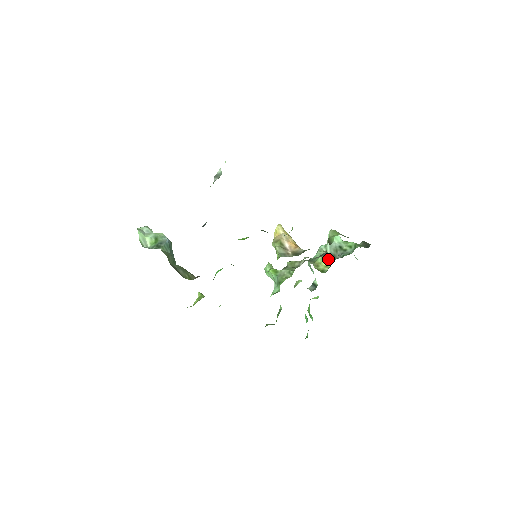
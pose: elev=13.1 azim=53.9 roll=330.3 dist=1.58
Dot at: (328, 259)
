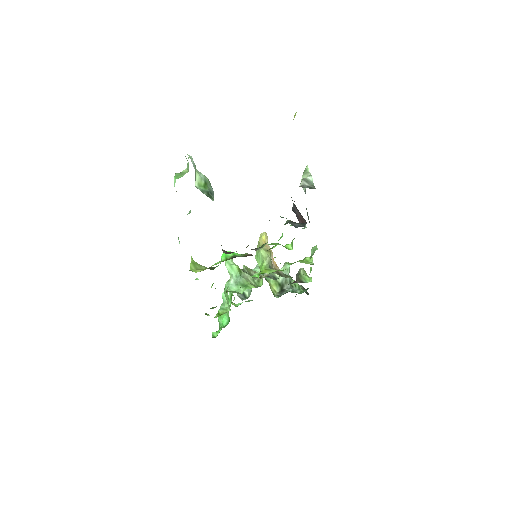
Dot at: (278, 285)
